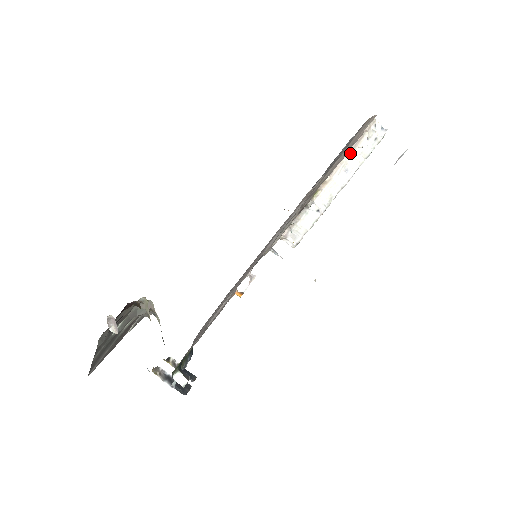
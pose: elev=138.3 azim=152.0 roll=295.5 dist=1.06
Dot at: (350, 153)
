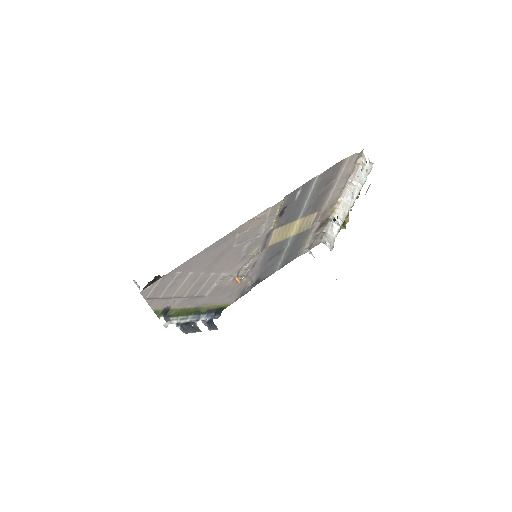
Dot at: (352, 181)
